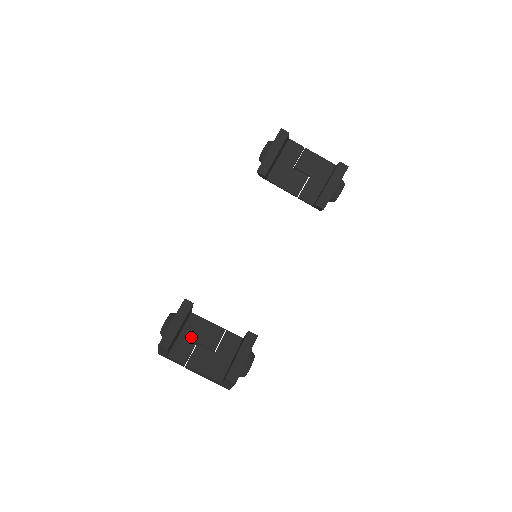
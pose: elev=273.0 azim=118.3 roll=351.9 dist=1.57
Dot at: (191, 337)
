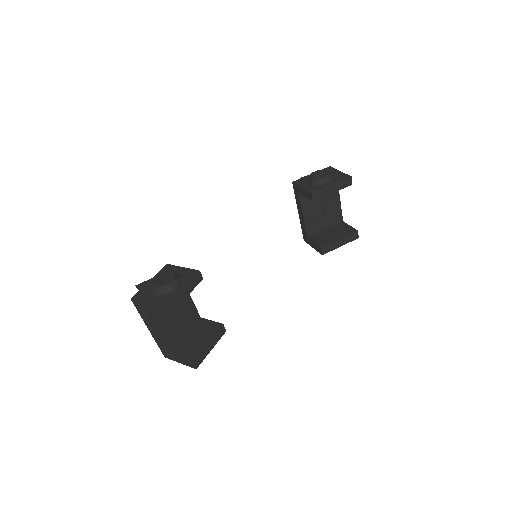
Dot at: occluded
